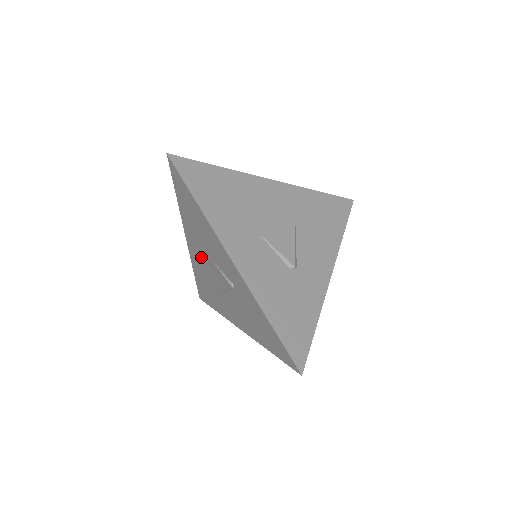
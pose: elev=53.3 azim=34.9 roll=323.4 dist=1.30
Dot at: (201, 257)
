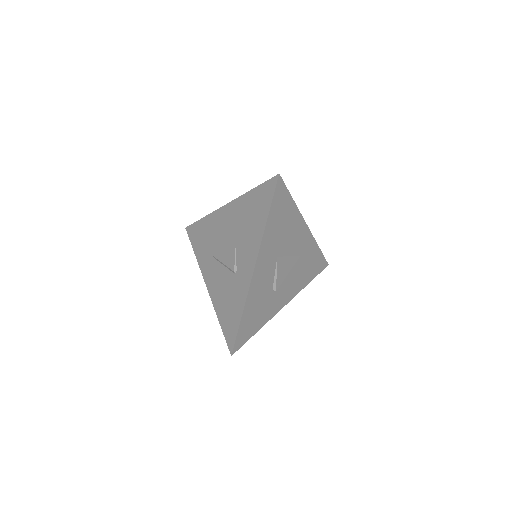
Dot at: (226, 228)
